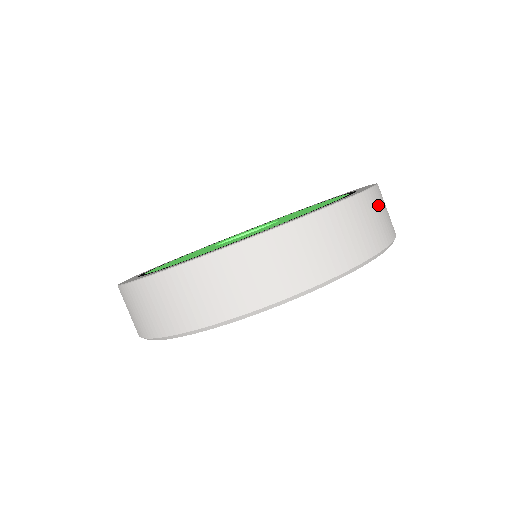
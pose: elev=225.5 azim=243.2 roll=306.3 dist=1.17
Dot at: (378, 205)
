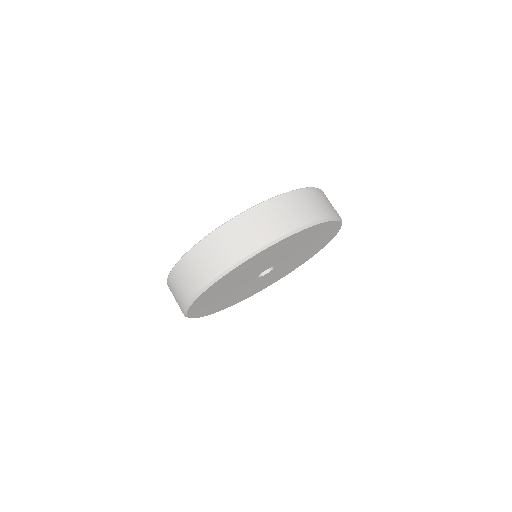
Dot at: (275, 210)
